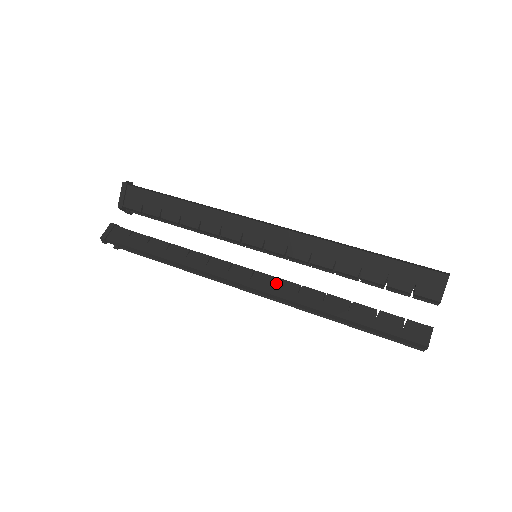
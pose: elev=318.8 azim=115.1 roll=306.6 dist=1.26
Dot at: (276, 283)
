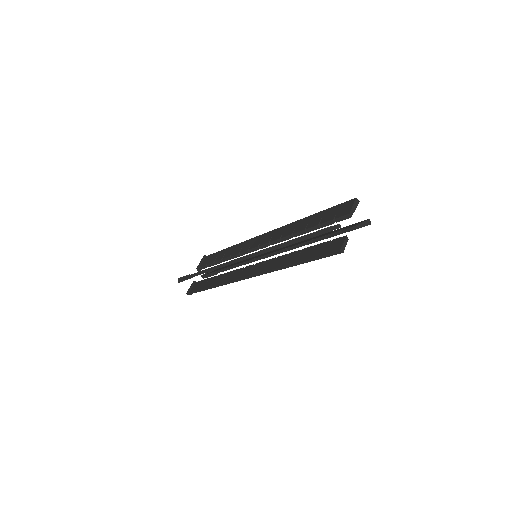
Dot at: occluded
